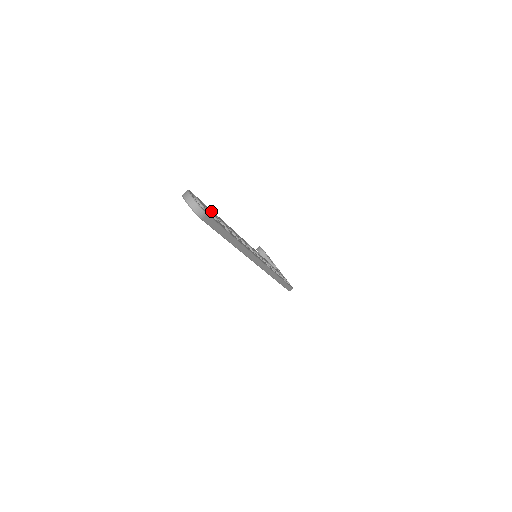
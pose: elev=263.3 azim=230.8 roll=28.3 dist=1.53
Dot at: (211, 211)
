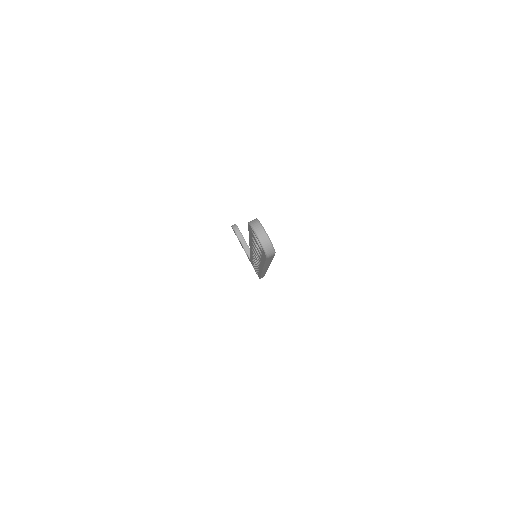
Dot at: occluded
